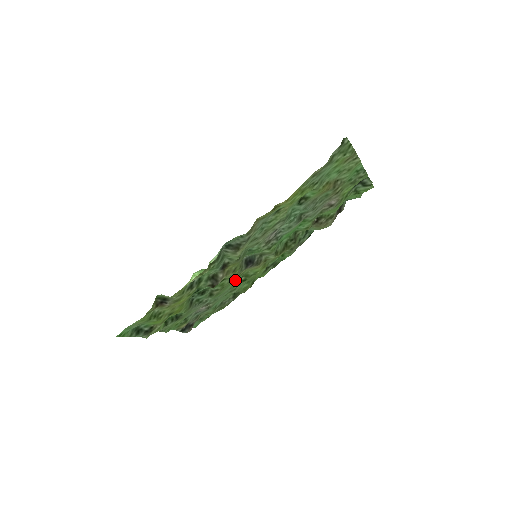
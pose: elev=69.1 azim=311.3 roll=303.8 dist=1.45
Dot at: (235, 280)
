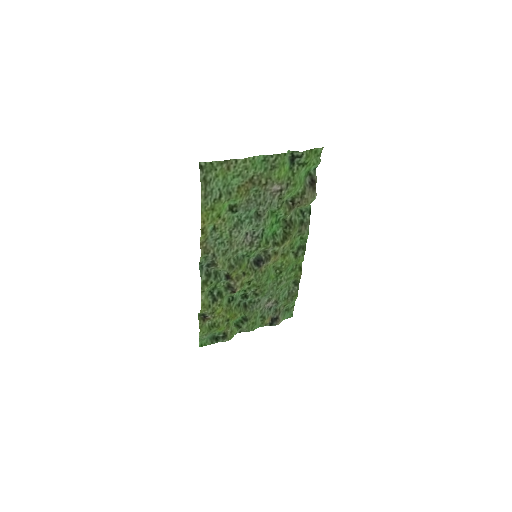
Dot at: (265, 277)
